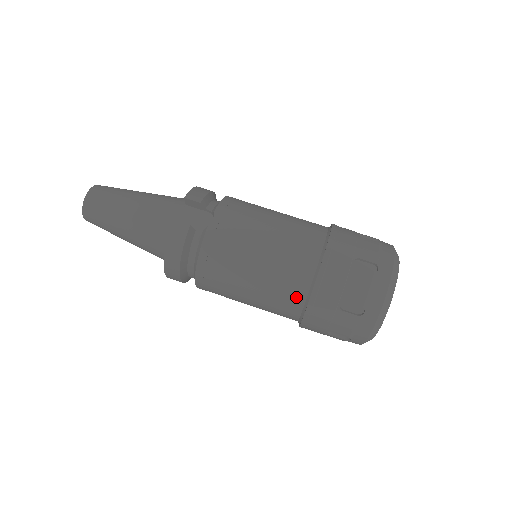
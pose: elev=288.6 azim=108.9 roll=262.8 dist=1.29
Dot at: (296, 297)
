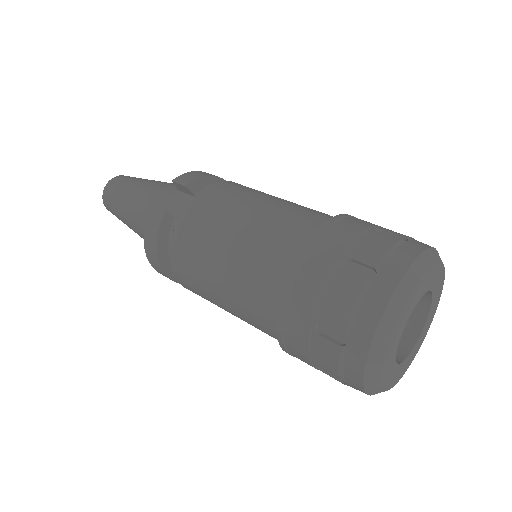
Dot at: (267, 308)
